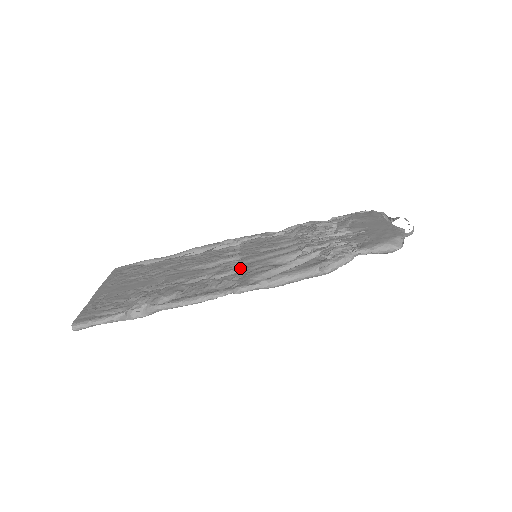
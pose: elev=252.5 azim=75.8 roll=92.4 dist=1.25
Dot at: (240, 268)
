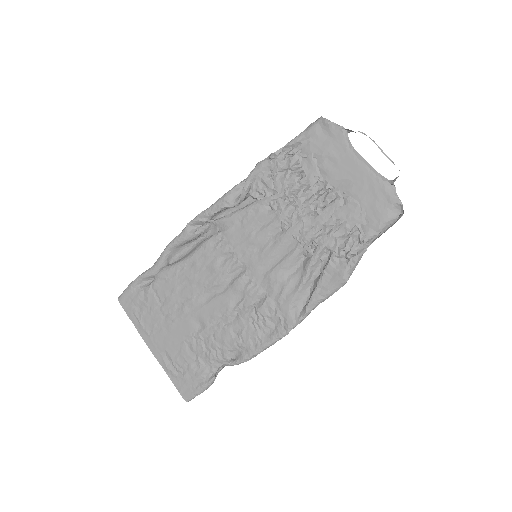
Dot at: (261, 288)
